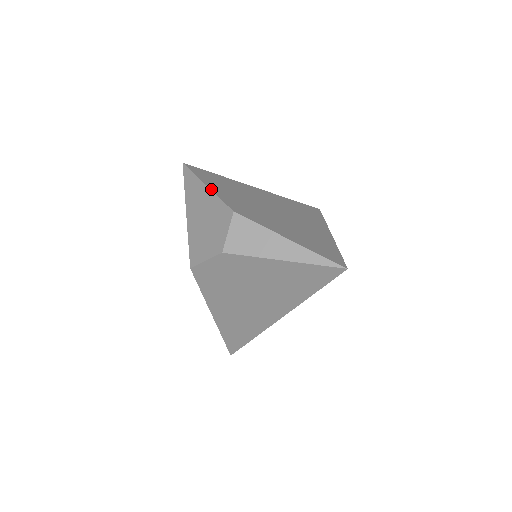
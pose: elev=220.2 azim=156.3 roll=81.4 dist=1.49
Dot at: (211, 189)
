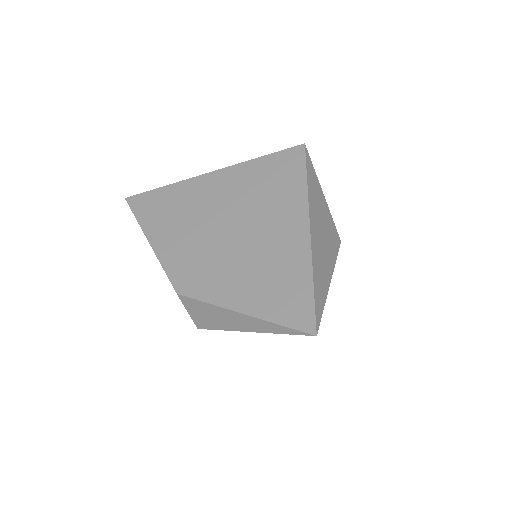
Dot at: (154, 250)
